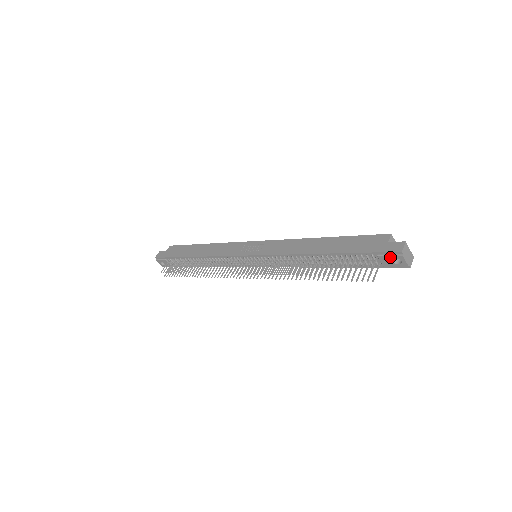
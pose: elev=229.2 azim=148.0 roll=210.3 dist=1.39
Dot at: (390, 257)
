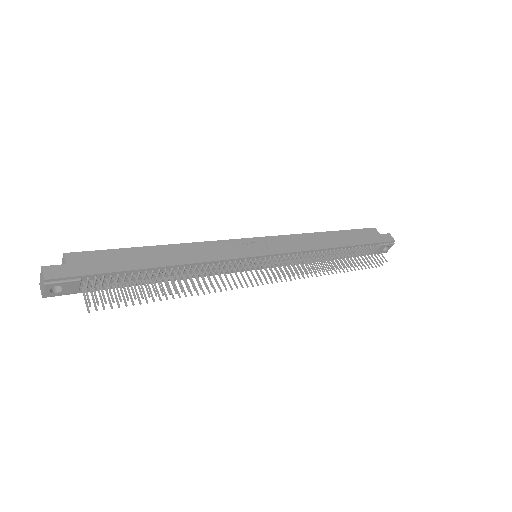
Dot at: (386, 246)
